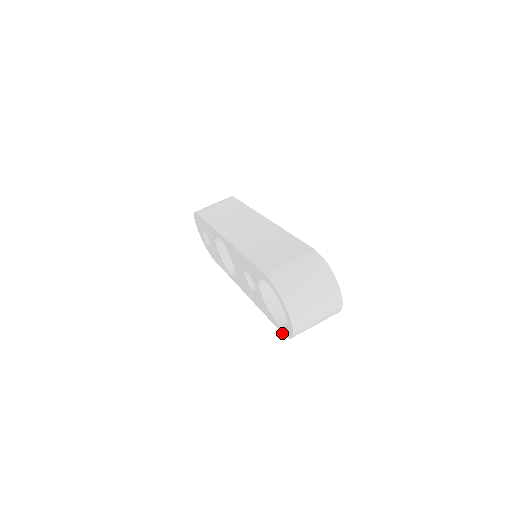
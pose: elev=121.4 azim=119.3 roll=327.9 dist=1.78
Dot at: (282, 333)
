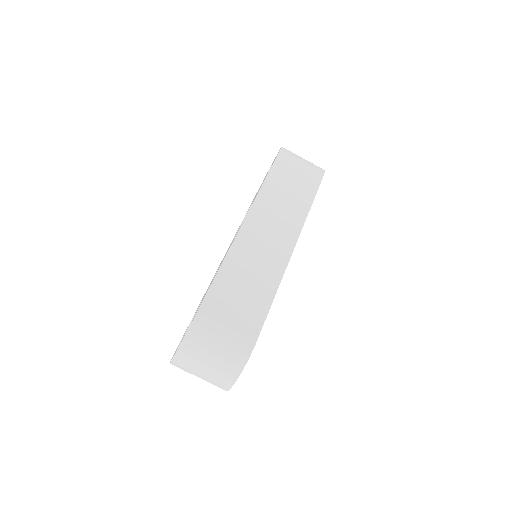
Dot at: occluded
